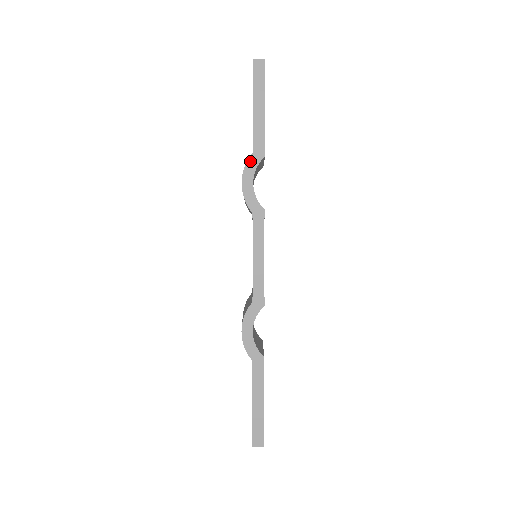
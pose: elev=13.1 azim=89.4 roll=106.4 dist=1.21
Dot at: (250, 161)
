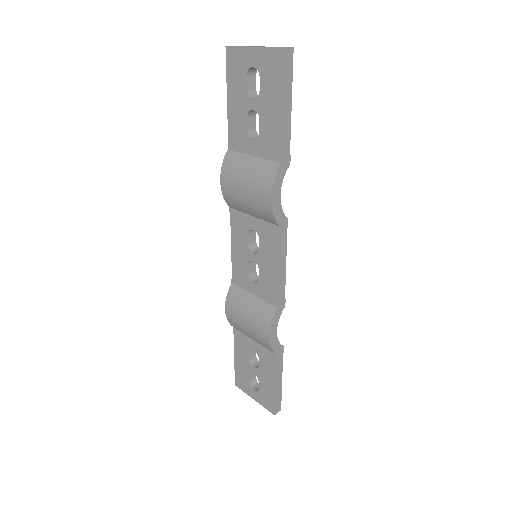
Dot at: (279, 173)
